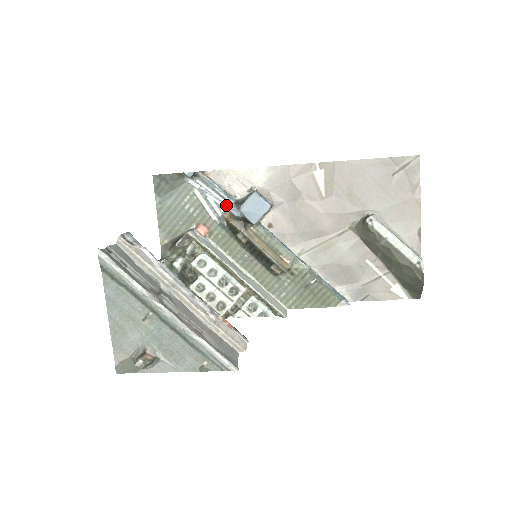
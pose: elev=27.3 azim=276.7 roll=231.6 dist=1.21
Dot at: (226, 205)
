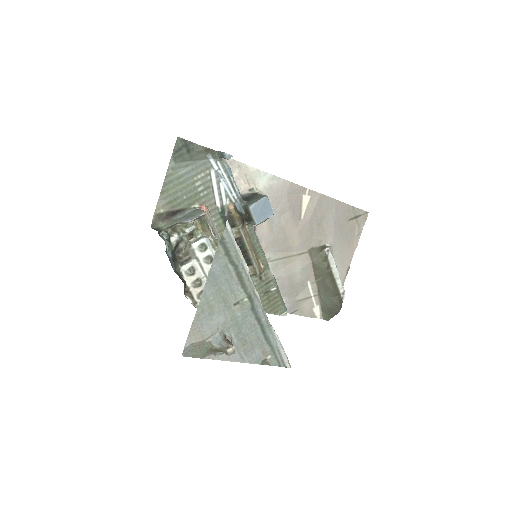
Dot at: (233, 196)
